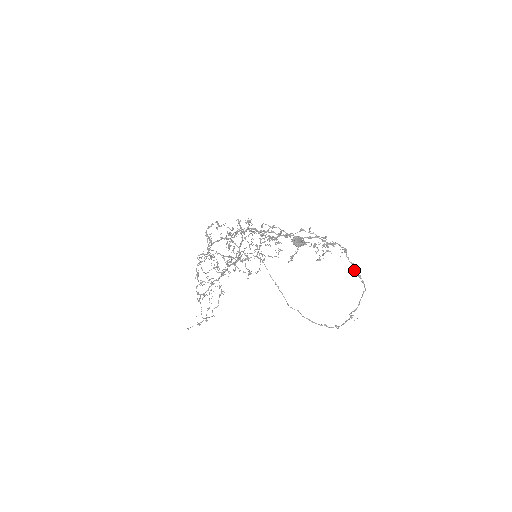
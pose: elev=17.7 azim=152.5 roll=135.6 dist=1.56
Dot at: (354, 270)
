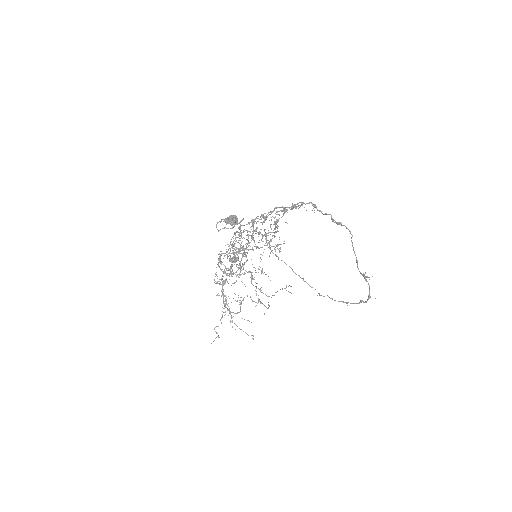
Dot at: (332, 220)
